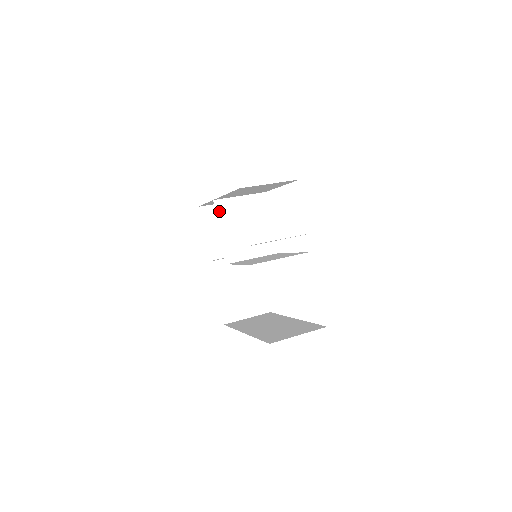
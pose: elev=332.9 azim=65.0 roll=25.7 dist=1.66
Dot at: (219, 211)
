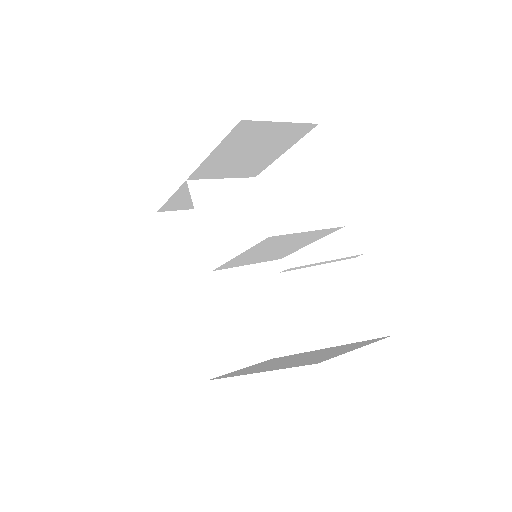
Dot at: (196, 196)
